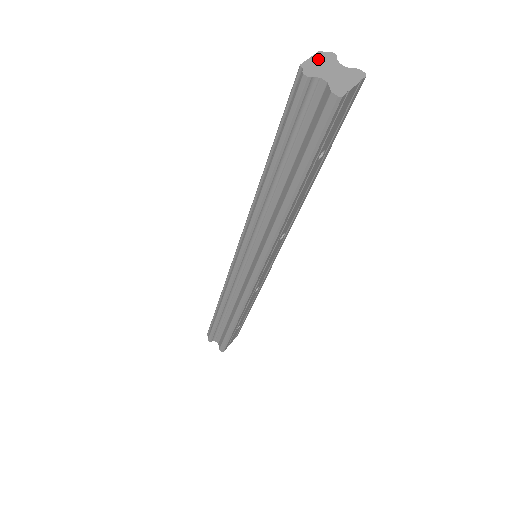
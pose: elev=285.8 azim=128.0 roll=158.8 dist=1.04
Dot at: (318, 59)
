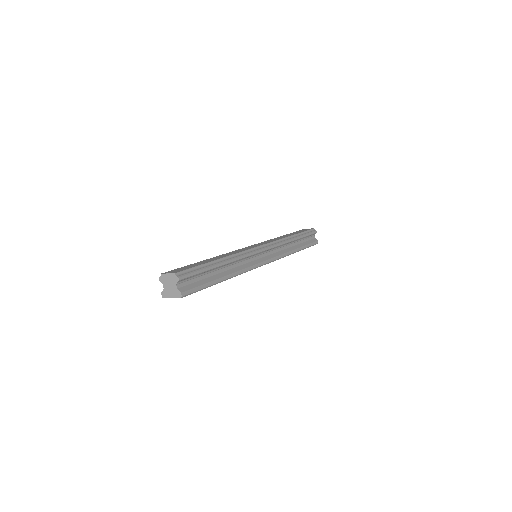
Dot at: (170, 277)
